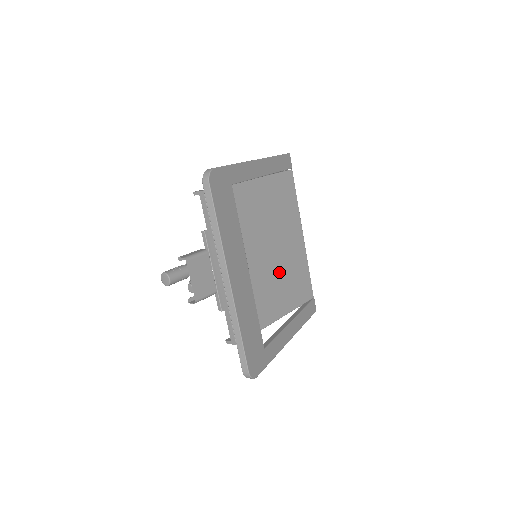
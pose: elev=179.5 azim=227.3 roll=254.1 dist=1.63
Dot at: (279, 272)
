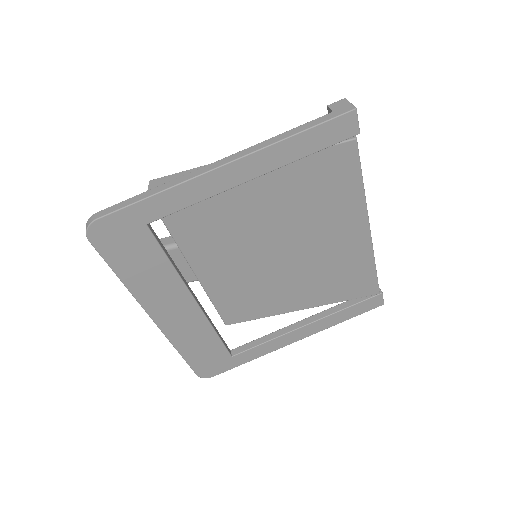
Dot at: (304, 270)
